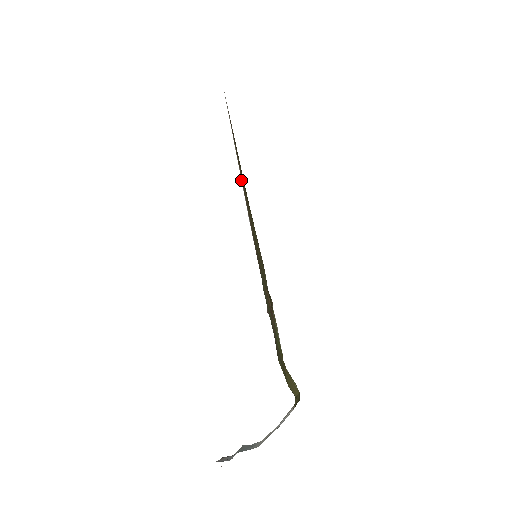
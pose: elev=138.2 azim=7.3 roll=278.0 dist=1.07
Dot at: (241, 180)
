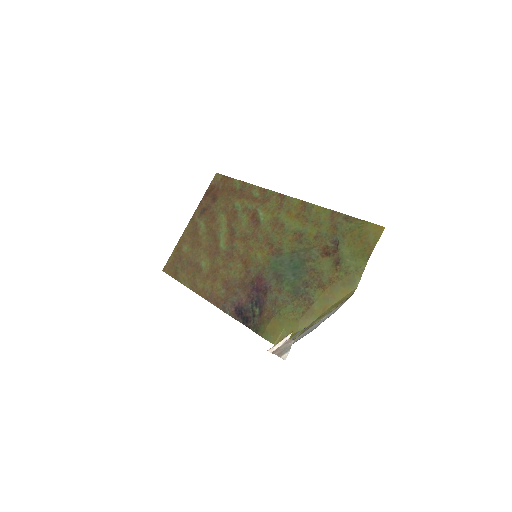
Dot at: (182, 236)
